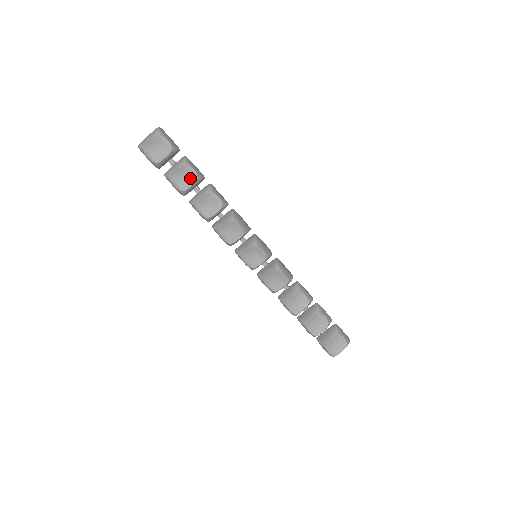
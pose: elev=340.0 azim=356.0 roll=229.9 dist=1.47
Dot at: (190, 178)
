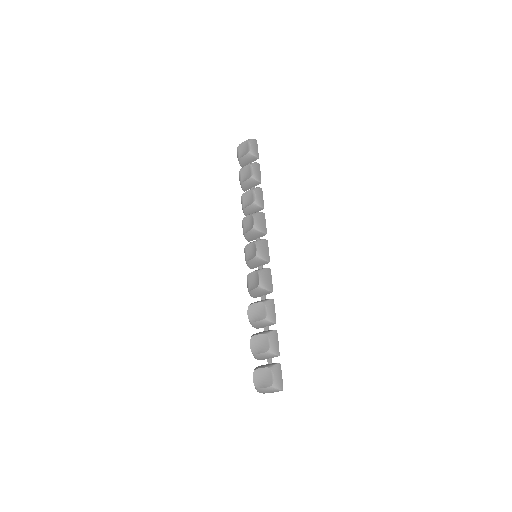
Dot at: (249, 175)
